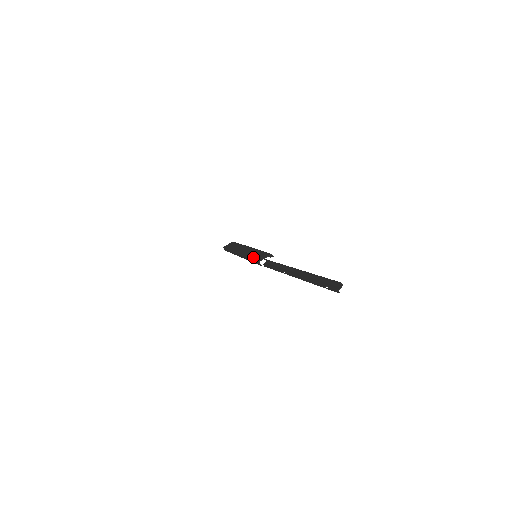
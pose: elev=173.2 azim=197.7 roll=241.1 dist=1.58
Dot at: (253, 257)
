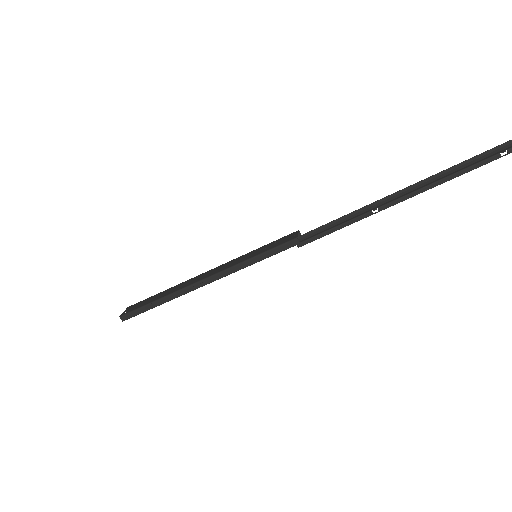
Dot at: (264, 250)
